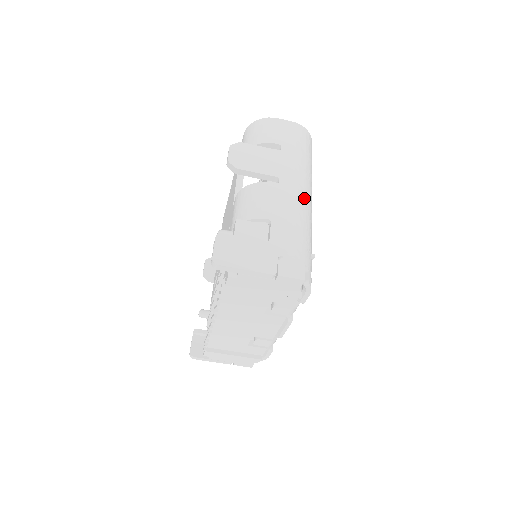
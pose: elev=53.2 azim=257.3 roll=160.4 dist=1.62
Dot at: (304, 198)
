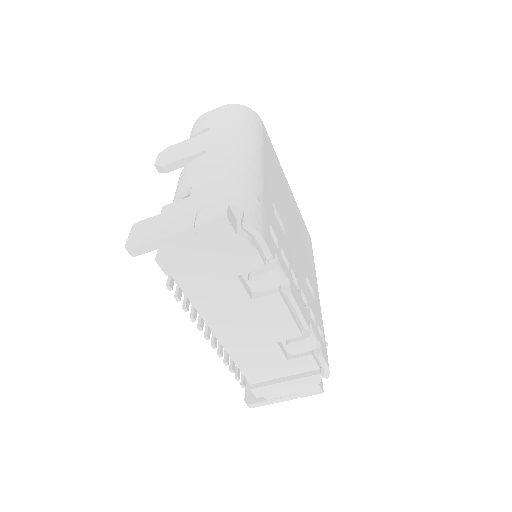
Dot at: (235, 153)
